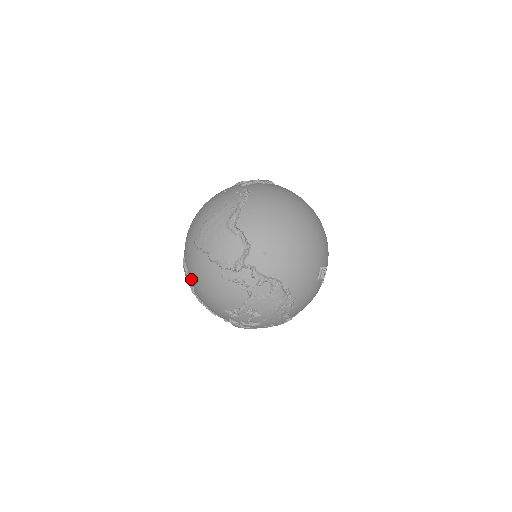
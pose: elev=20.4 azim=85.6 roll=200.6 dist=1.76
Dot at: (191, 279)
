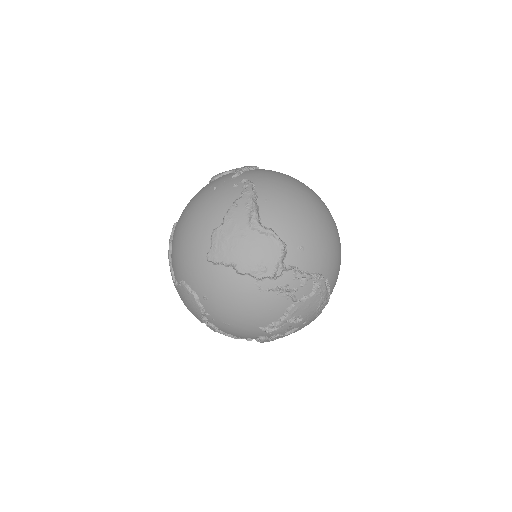
Dot at: (205, 304)
